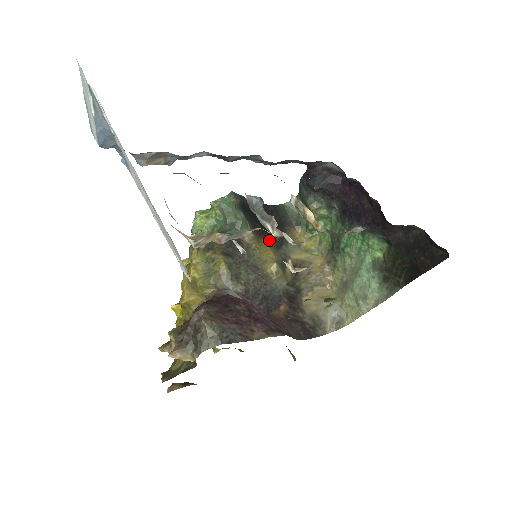
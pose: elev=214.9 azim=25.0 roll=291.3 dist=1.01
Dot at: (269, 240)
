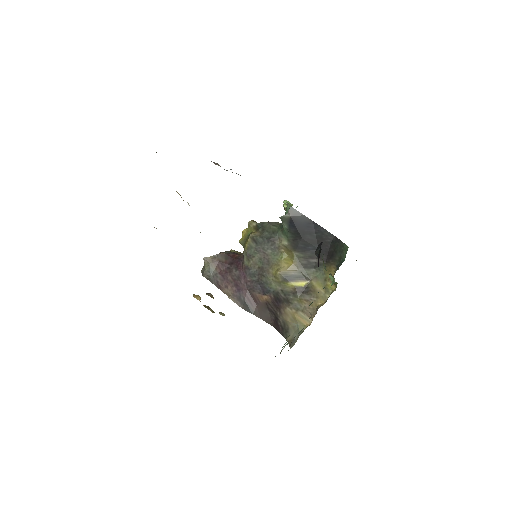
Dot at: (301, 256)
